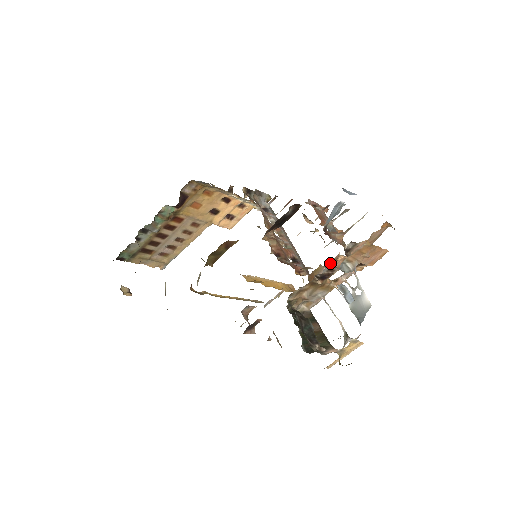
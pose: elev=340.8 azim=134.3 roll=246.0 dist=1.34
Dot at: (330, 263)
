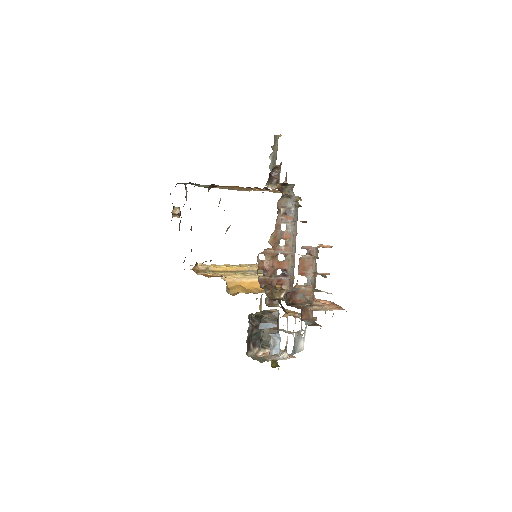
Dot at: occluded
